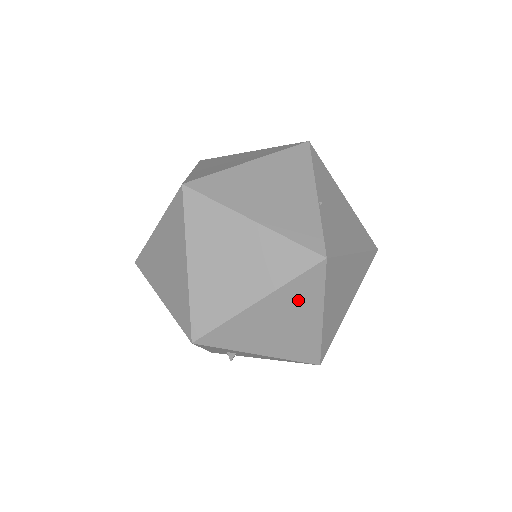
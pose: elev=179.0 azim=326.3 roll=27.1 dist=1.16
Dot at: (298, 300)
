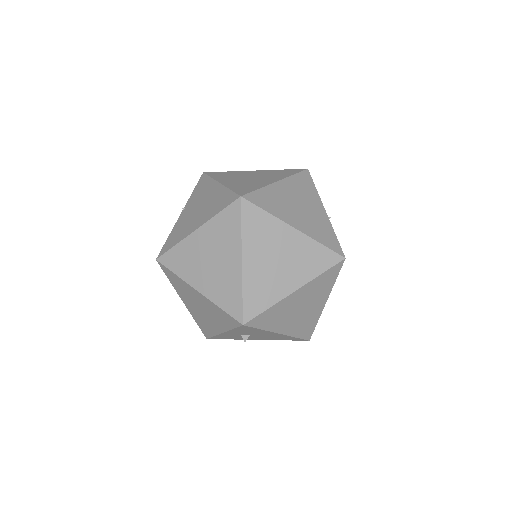
Dot at: (318, 289)
